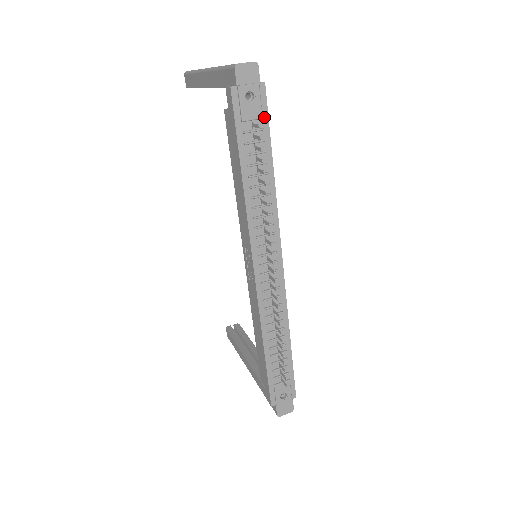
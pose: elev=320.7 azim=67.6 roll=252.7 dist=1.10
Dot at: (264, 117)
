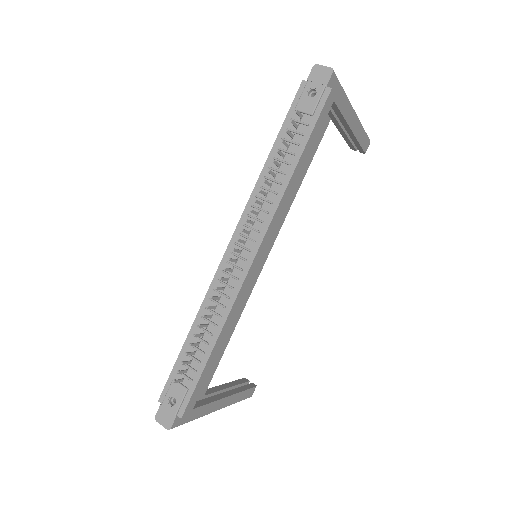
Dot at: (315, 116)
